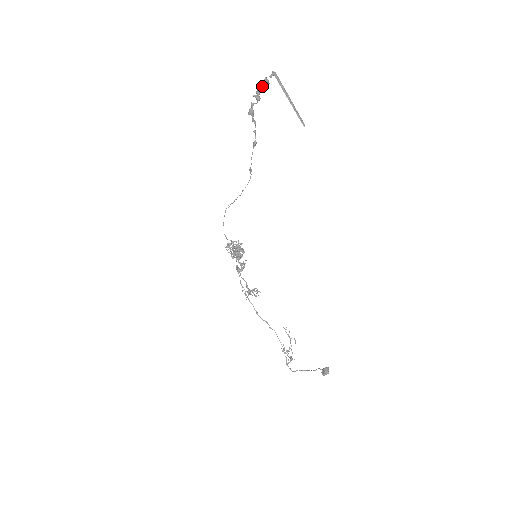
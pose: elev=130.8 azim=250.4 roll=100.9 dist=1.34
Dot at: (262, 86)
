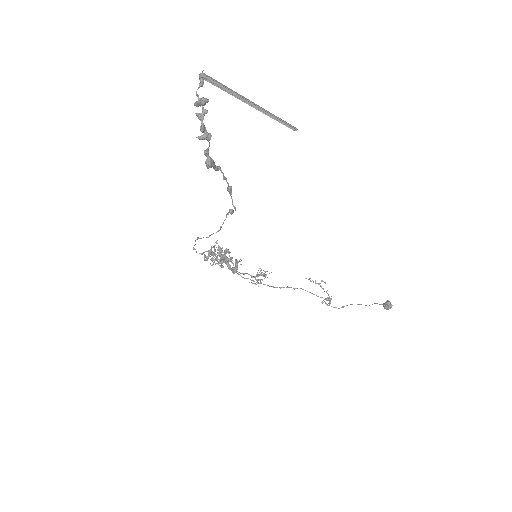
Dot at: (201, 113)
